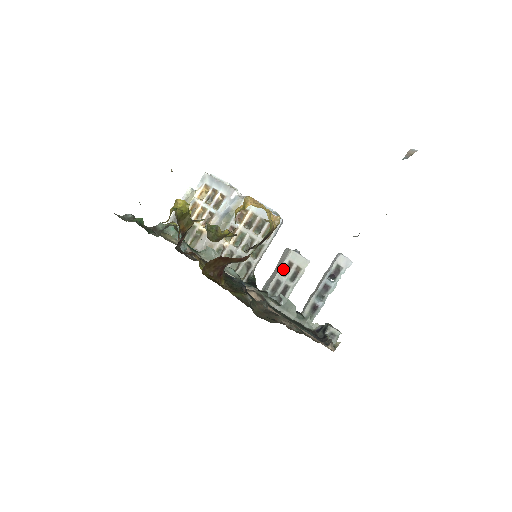
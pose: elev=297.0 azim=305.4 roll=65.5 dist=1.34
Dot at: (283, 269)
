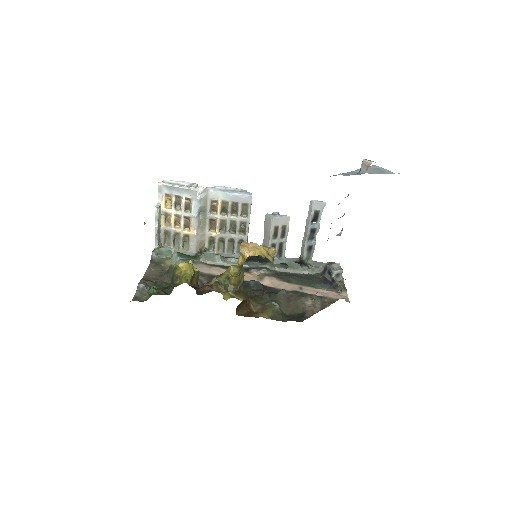
Dot at: (272, 235)
